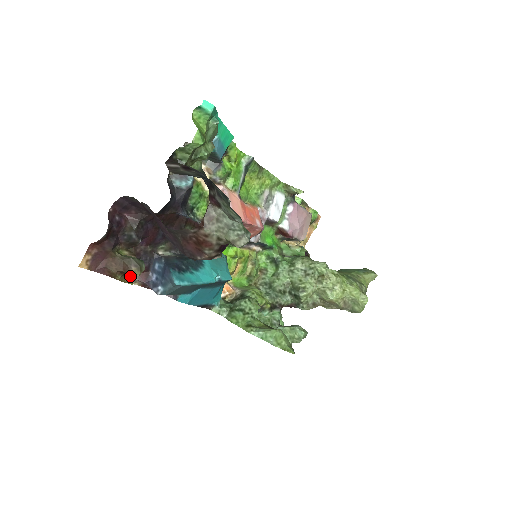
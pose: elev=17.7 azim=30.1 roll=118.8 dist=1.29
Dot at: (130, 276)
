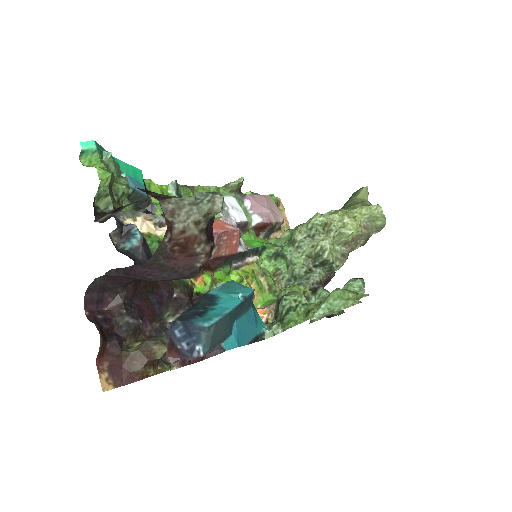
Dot at: (159, 358)
